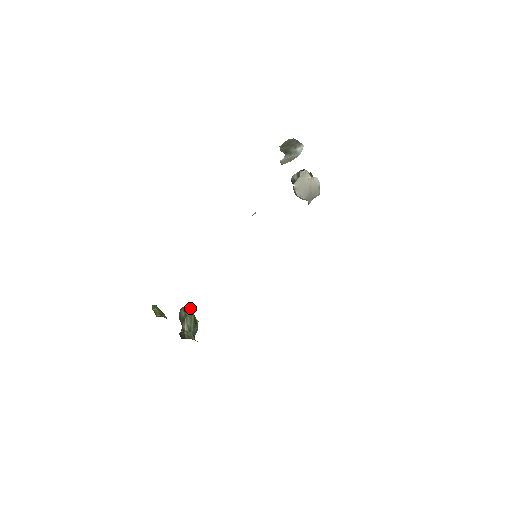
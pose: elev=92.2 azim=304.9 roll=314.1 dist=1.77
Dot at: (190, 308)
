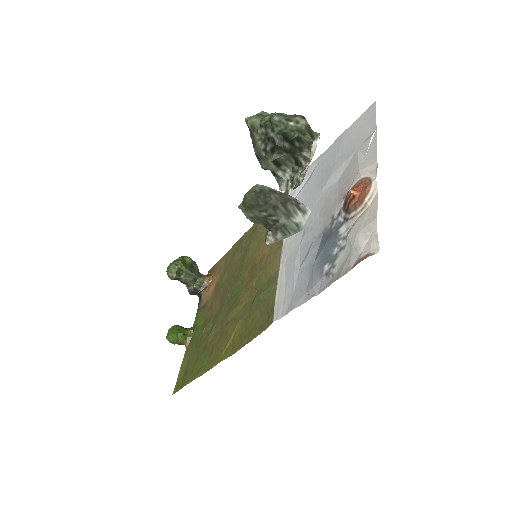
Dot at: (175, 265)
